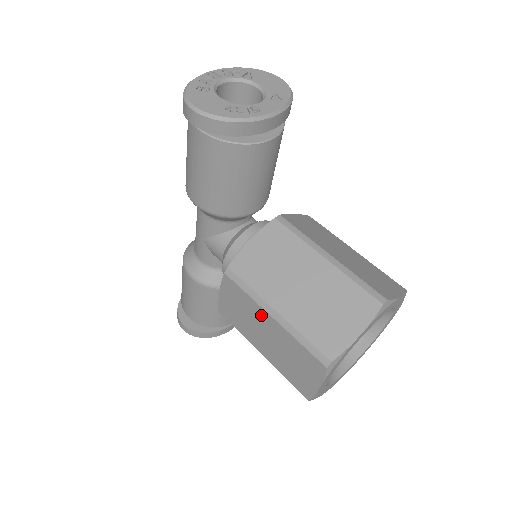
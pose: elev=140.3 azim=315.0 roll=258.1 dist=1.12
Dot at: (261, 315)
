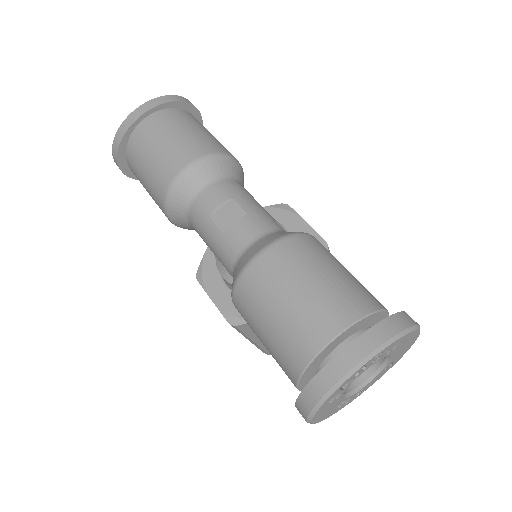
Dot at: occluded
